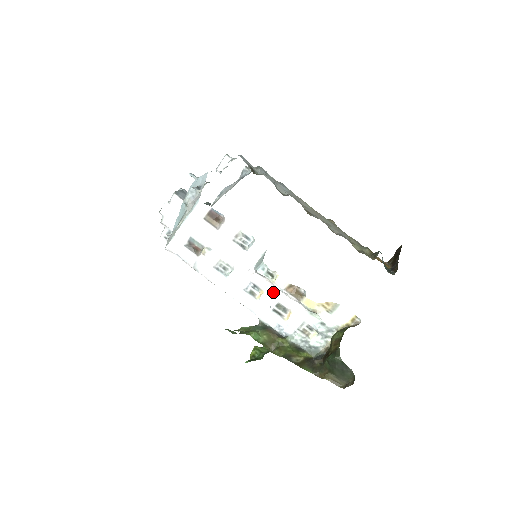
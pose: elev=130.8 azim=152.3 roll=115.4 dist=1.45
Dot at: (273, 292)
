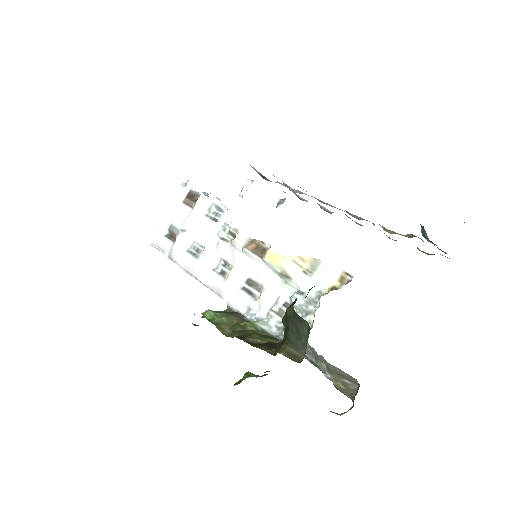
Dot at: (239, 261)
